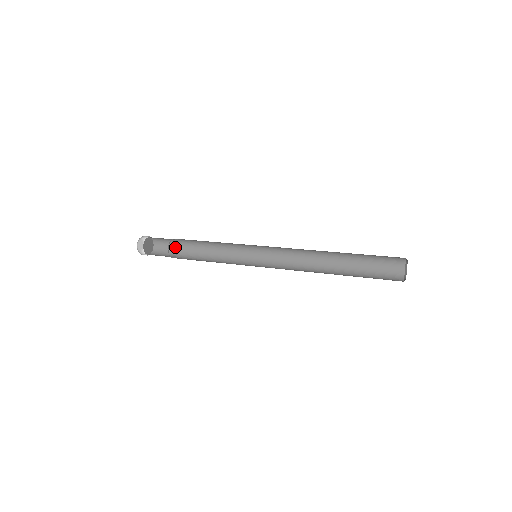
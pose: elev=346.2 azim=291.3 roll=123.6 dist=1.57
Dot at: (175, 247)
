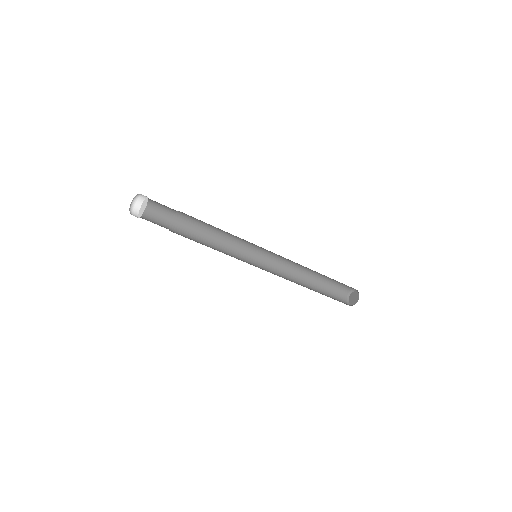
Dot at: (167, 221)
